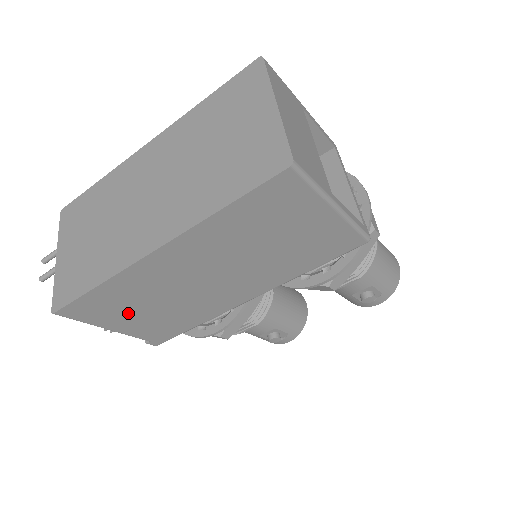
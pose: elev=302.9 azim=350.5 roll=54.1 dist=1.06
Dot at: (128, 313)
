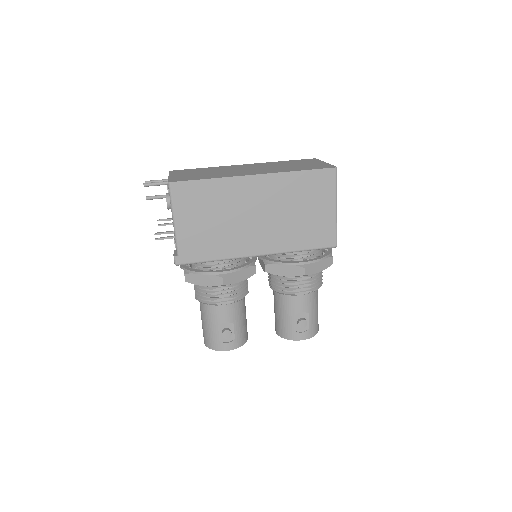
Dot at: (199, 214)
